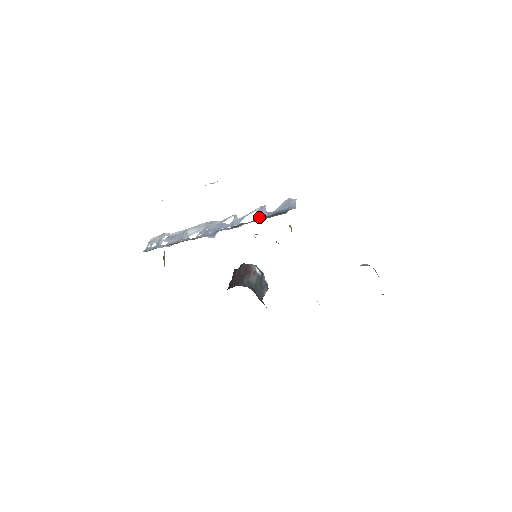
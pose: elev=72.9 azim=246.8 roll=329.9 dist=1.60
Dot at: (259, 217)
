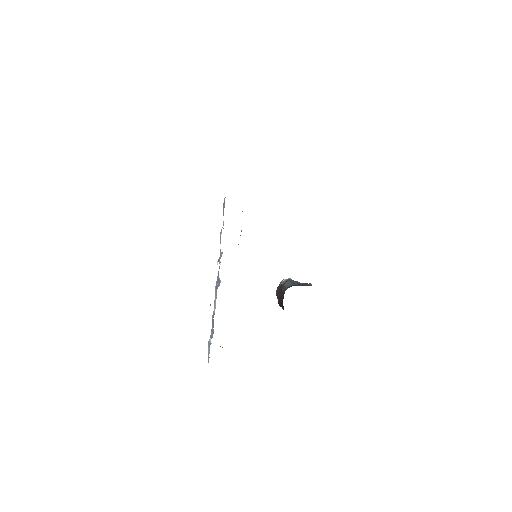
Dot at: (221, 232)
